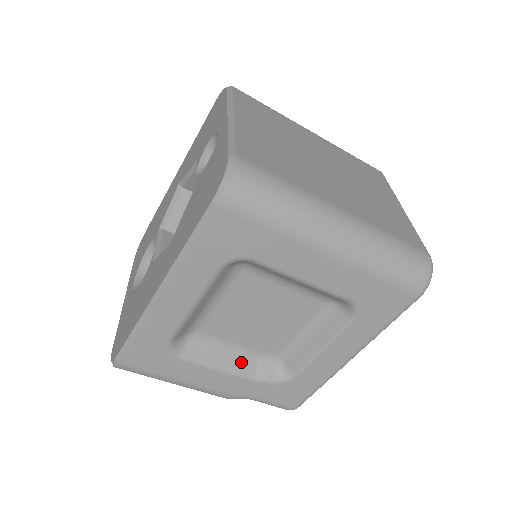
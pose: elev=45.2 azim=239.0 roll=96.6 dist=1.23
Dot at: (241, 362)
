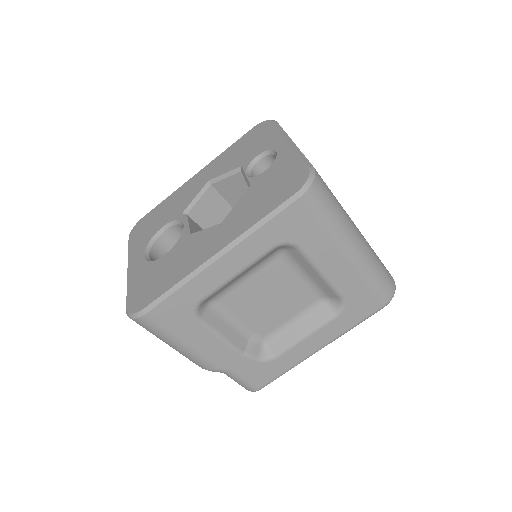
Dot at: (238, 337)
